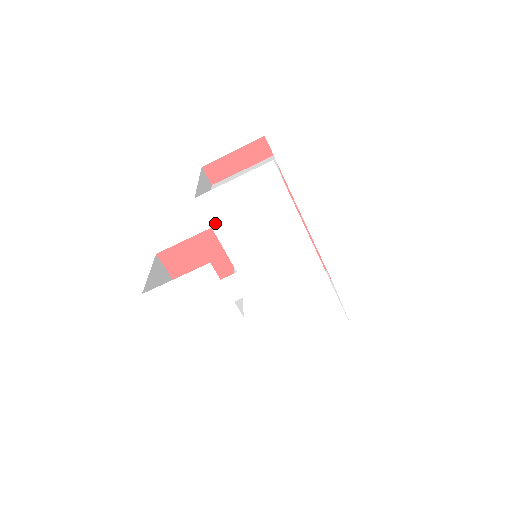
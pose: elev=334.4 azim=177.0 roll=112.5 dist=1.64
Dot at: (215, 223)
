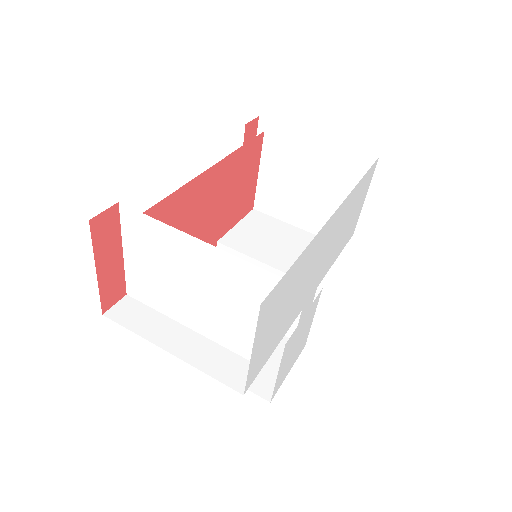
Dot at: (268, 357)
